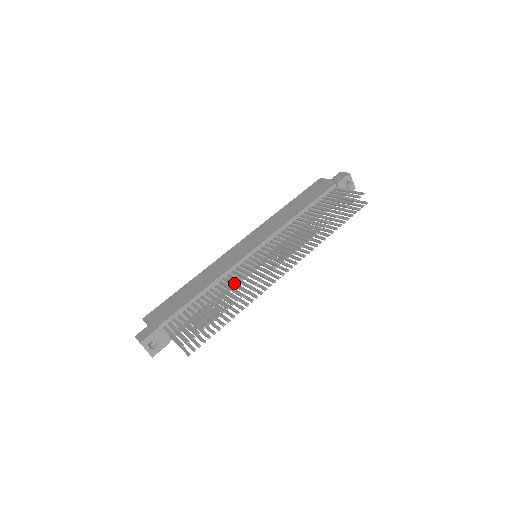
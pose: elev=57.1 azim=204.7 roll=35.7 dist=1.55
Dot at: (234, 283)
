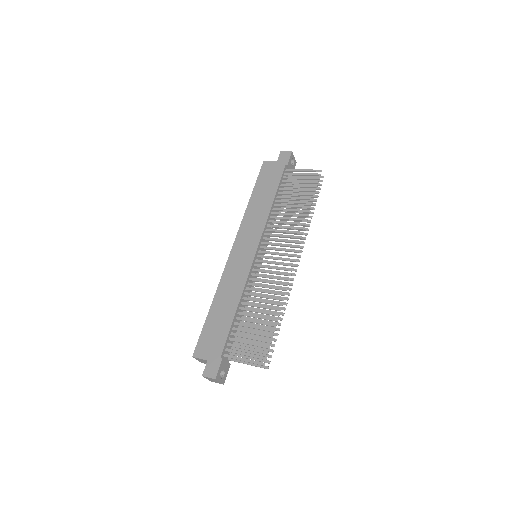
Dot at: (263, 290)
